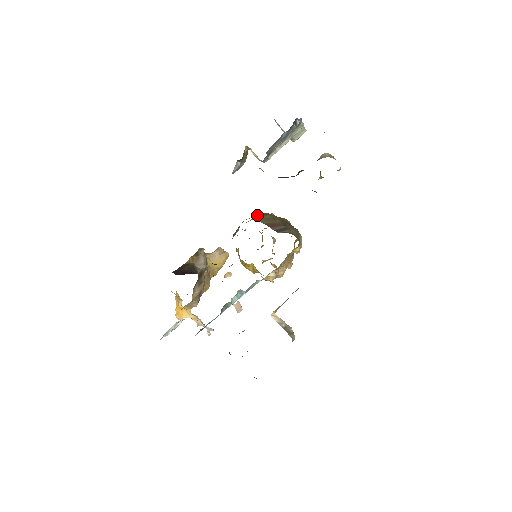
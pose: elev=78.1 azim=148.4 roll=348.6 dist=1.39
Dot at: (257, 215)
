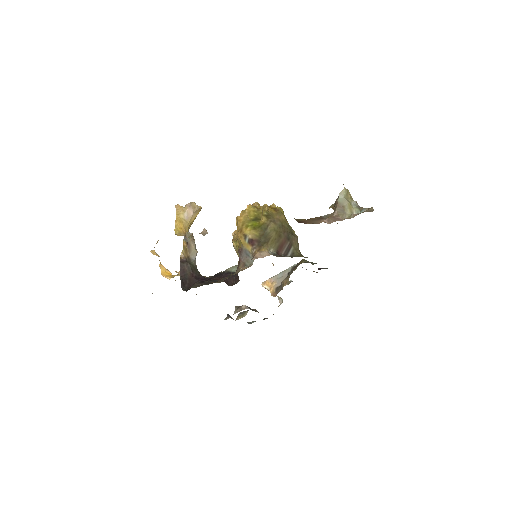
Dot at: (261, 230)
